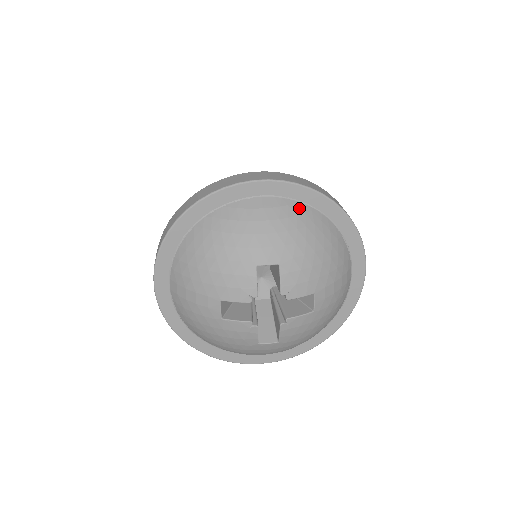
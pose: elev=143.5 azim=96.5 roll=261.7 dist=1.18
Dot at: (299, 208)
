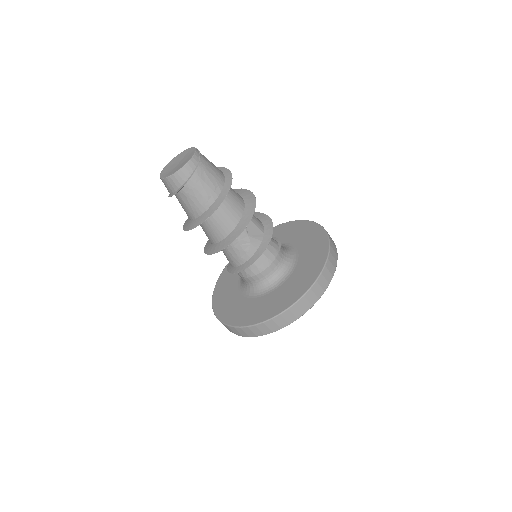
Dot at: occluded
